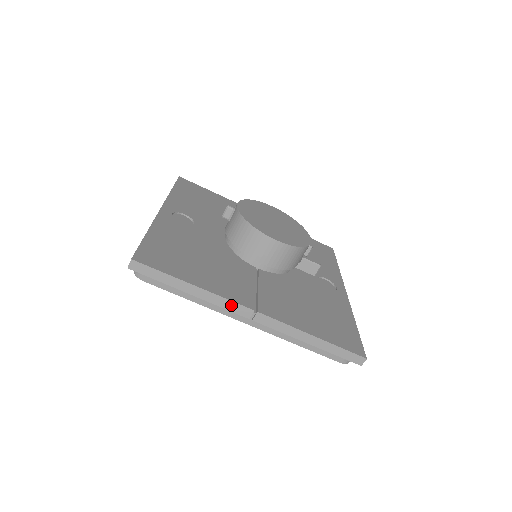
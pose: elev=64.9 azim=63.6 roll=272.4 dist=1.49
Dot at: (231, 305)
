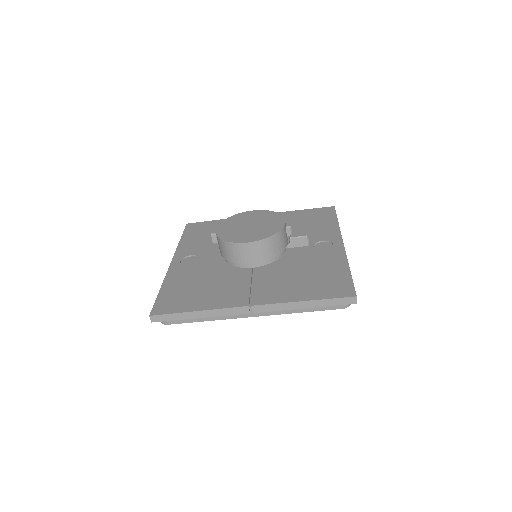
Dot at: (231, 311)
